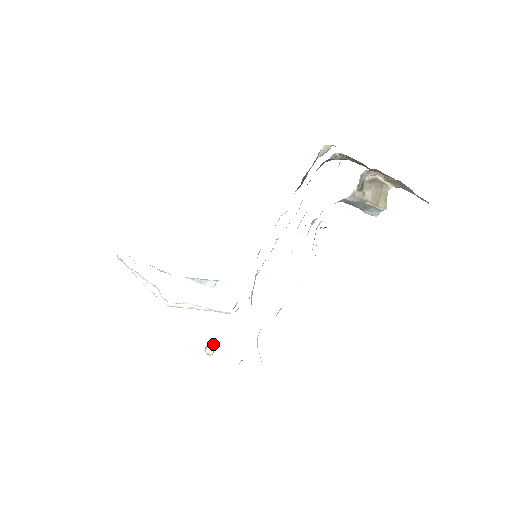
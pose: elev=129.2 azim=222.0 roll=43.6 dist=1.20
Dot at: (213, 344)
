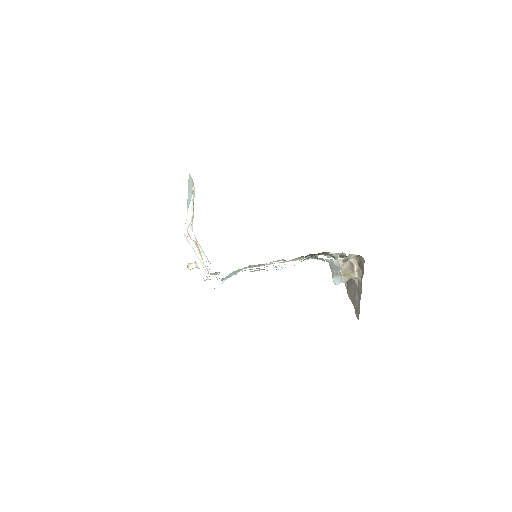
Dot at: occluded
